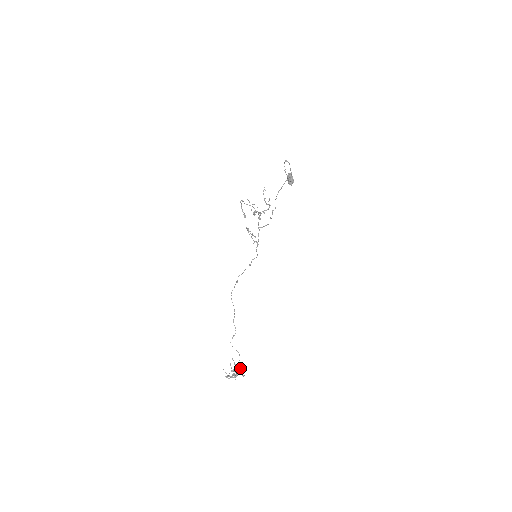
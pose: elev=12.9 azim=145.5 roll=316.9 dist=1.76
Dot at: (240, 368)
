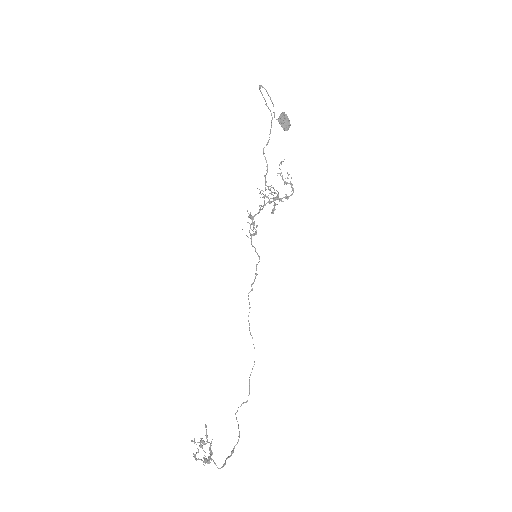
Dot at: occluded
